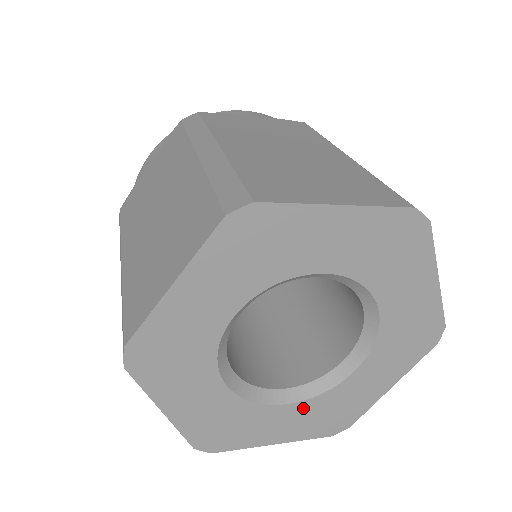
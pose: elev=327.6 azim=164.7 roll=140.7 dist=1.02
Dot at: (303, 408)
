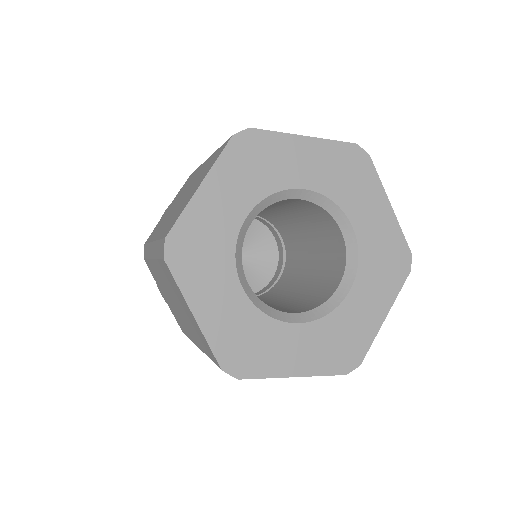
Dot at: (244, 309)
